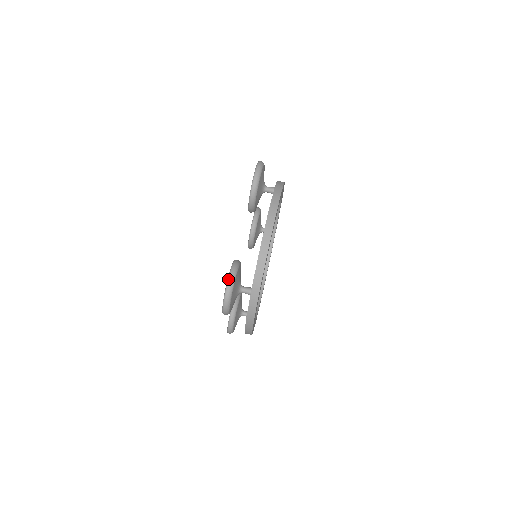
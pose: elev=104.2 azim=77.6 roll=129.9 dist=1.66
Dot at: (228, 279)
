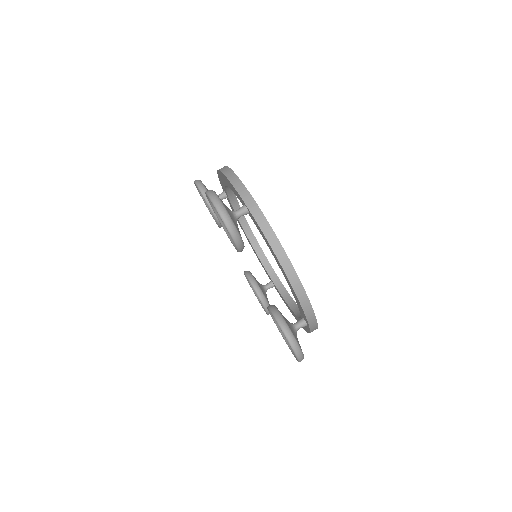
Dot at: (205, 192)
